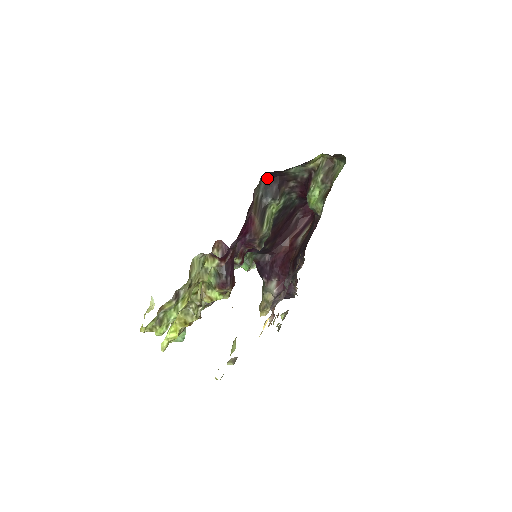
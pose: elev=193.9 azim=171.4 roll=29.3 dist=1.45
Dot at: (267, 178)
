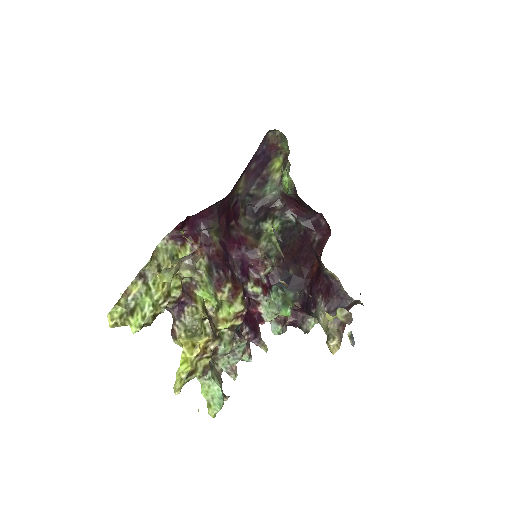
Dot at: (253, 215)
